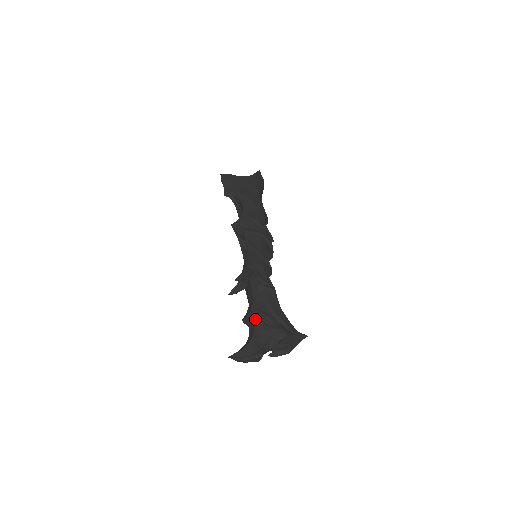
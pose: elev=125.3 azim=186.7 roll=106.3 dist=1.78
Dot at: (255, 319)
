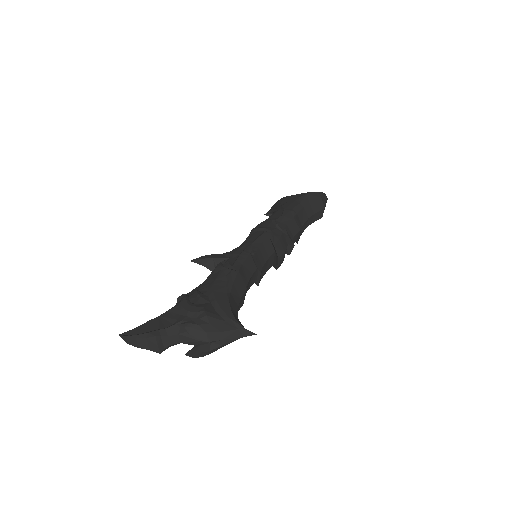
Dot at: (182, 297)
